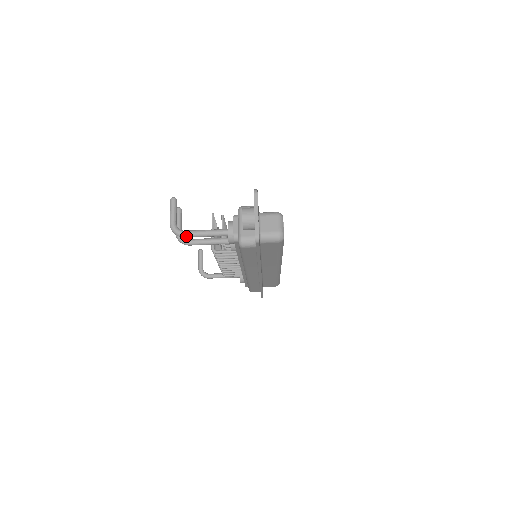
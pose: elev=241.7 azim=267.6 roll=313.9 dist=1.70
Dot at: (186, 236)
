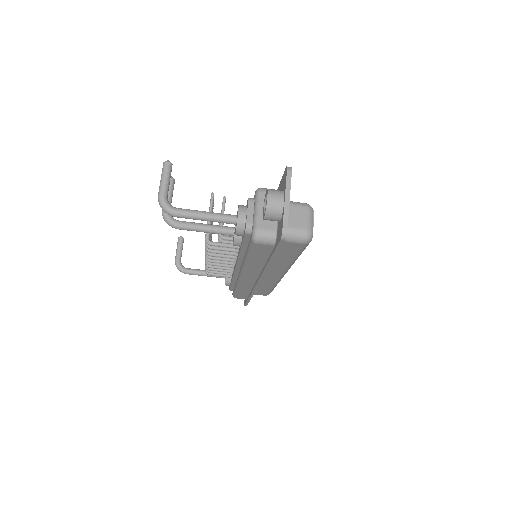
Dot at: (179, 216)
